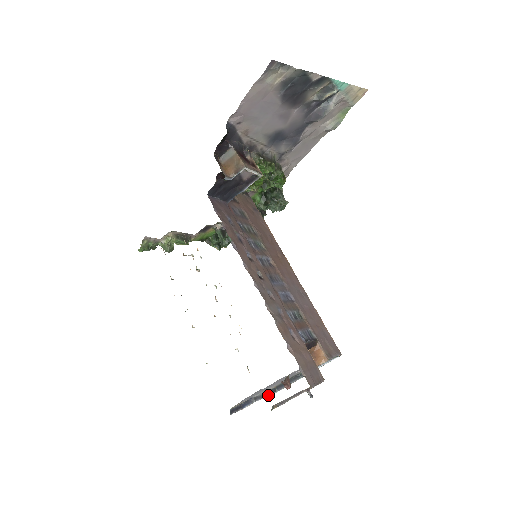
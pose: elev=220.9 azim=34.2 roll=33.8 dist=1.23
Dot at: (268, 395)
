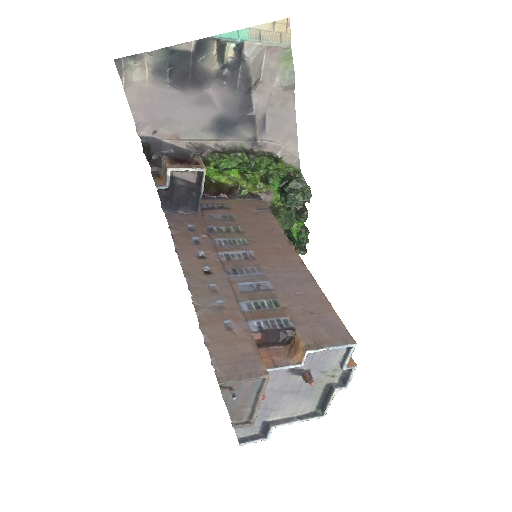
Dot at: (304, 419)
